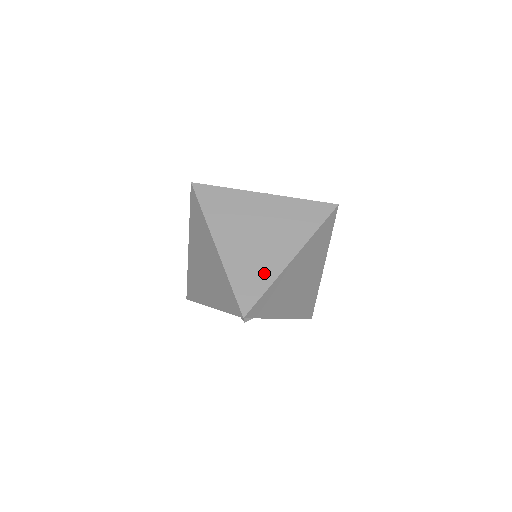
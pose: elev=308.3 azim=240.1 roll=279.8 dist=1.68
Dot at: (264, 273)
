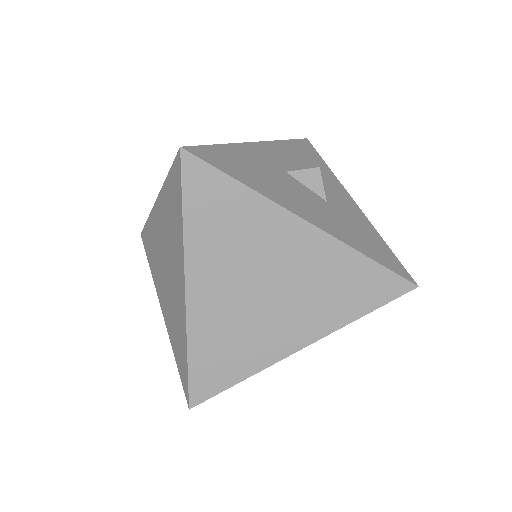
Dot at: (246, 358)
